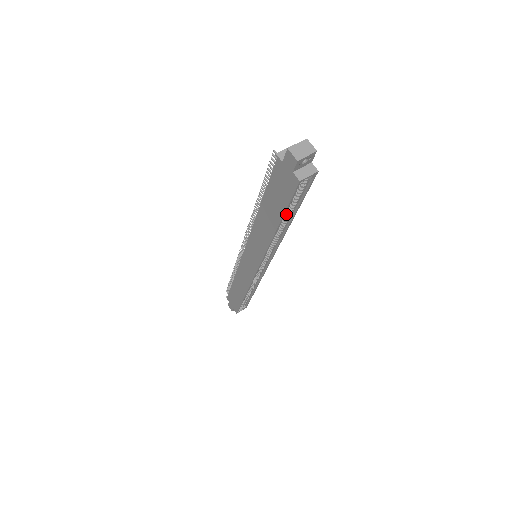
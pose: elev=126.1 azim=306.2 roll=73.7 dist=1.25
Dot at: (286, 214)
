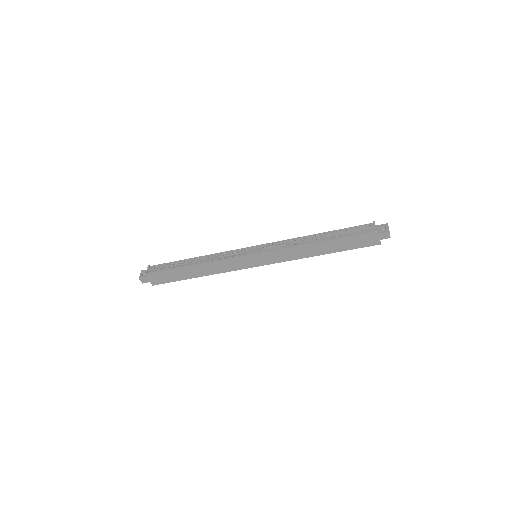
Dot at: occluded
